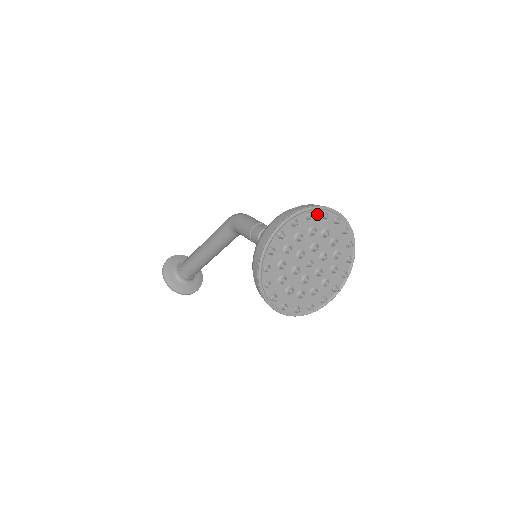
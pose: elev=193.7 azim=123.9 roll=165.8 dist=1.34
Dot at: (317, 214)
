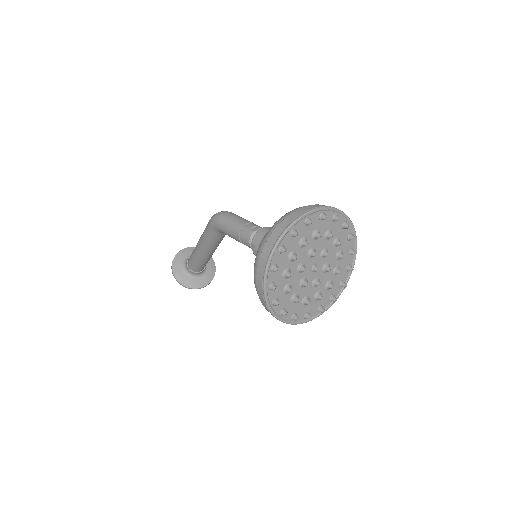
Dot at: (300, 225)
